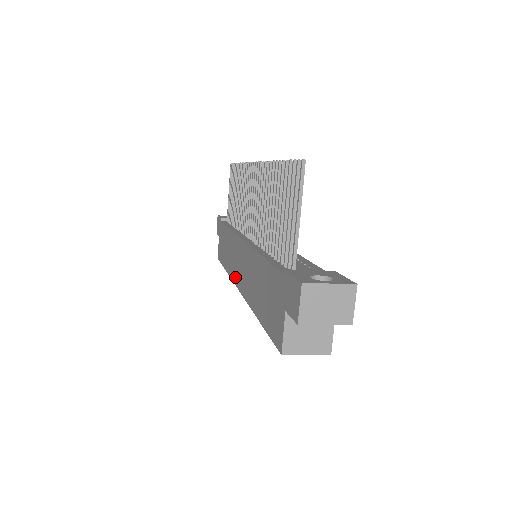
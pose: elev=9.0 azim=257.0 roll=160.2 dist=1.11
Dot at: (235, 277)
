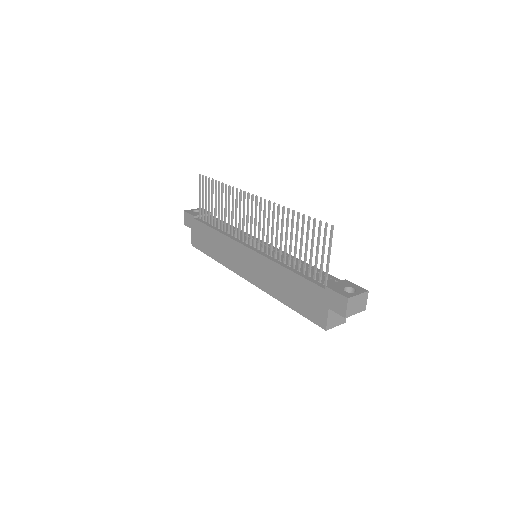
Dot at: (238, 270)
